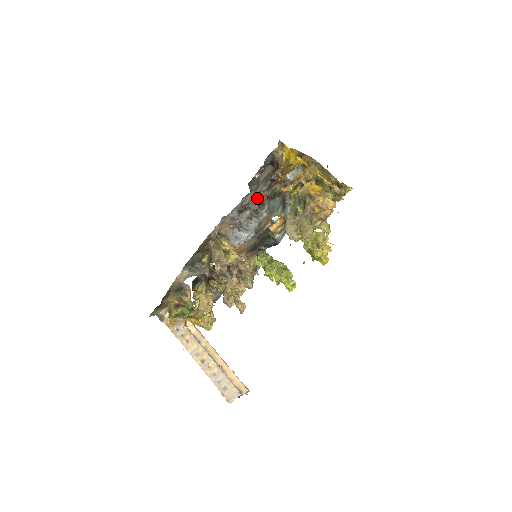
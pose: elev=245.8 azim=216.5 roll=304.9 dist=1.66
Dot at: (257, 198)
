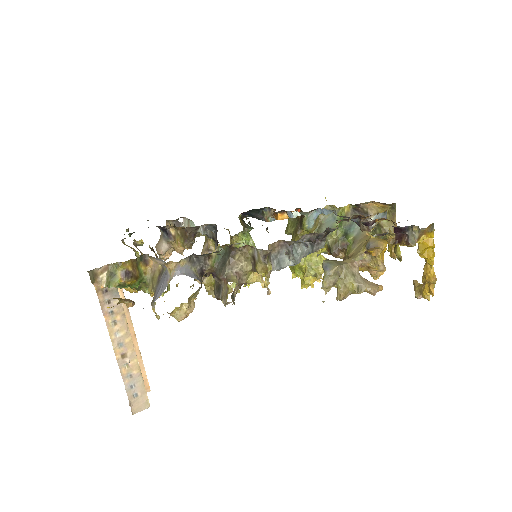
Dot at: (333, 230)
